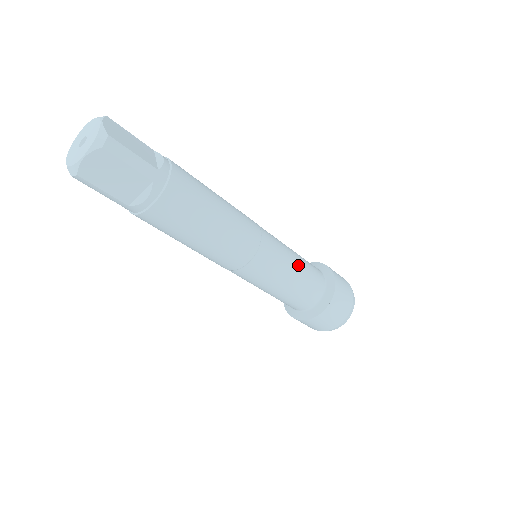
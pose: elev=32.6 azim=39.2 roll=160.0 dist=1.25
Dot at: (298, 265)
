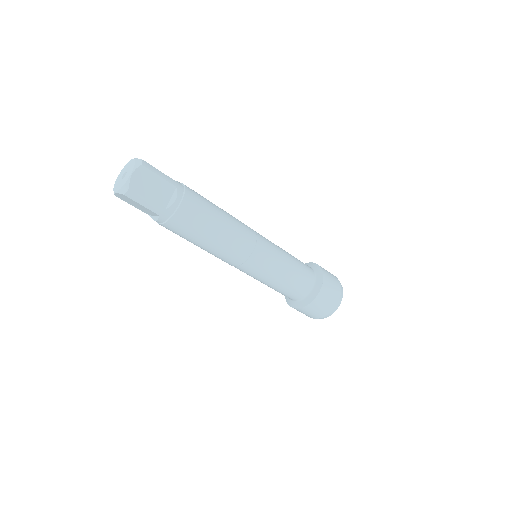
Dot at: (287, 253)
